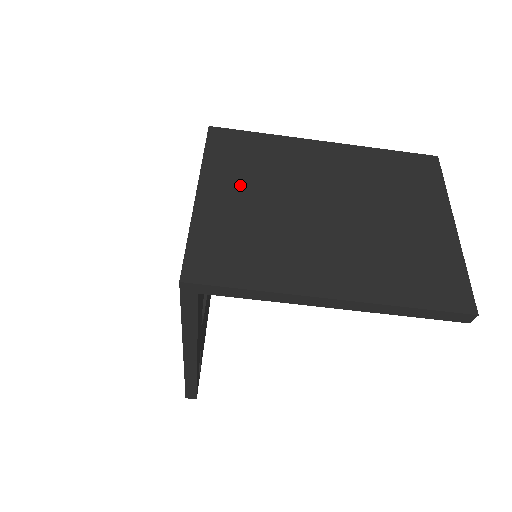
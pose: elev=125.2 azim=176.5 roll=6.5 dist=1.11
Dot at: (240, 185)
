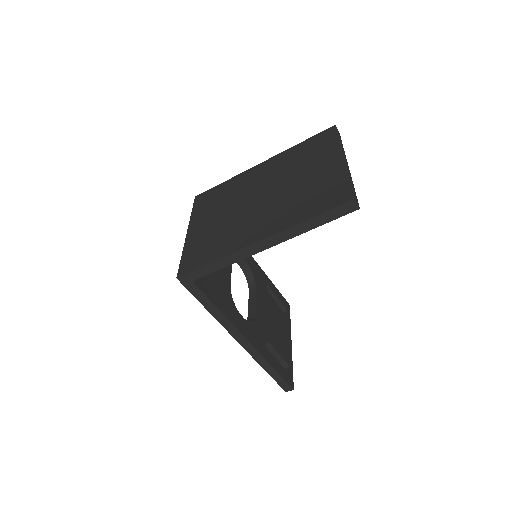
Dot at: (210, 215)
